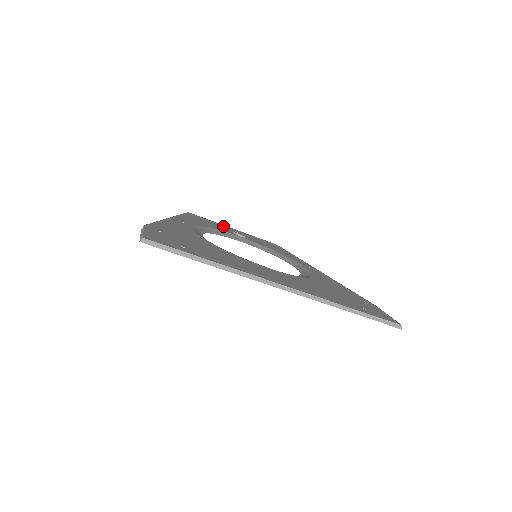
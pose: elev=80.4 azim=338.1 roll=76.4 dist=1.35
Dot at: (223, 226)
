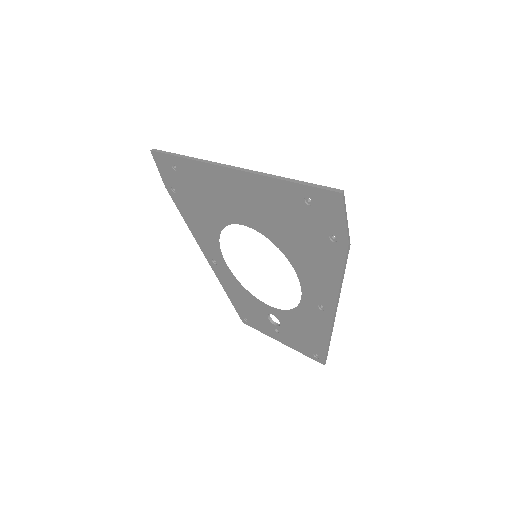
Dot at: occluded
